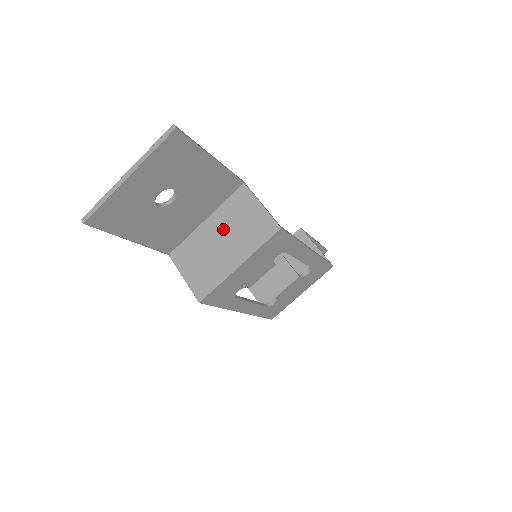
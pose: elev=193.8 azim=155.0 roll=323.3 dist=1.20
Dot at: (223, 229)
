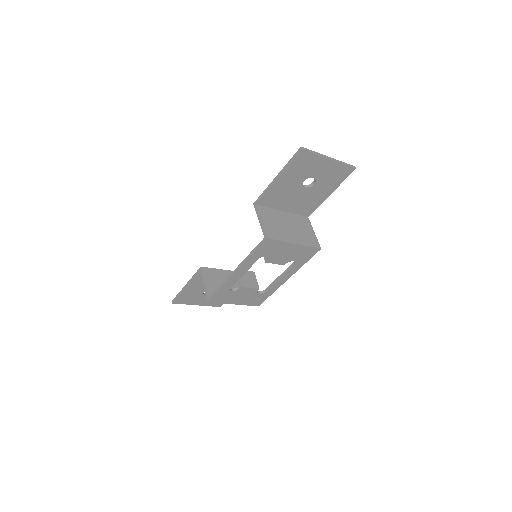
Dot at: (292, 223)
